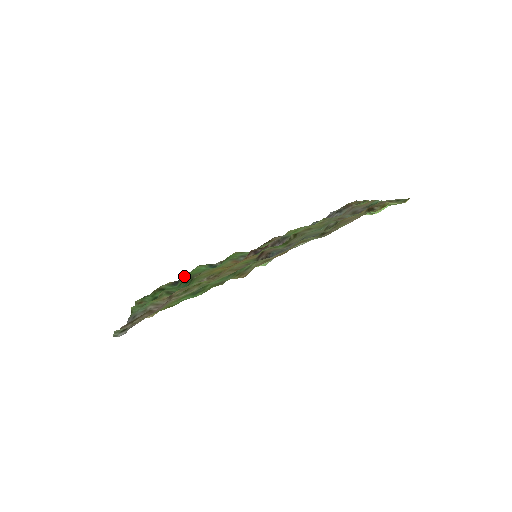
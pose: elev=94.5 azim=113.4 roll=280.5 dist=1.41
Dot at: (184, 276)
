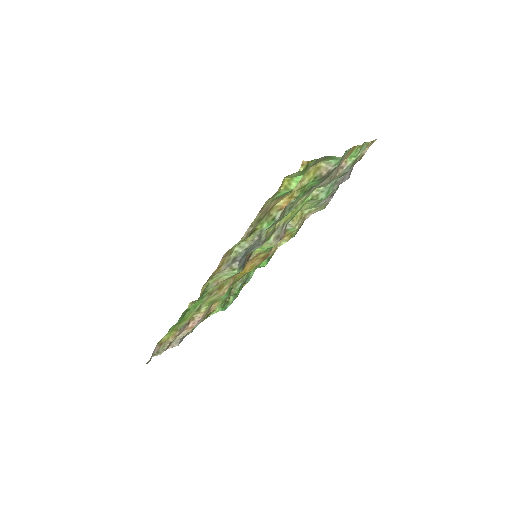
Dot at: (246, 279)
